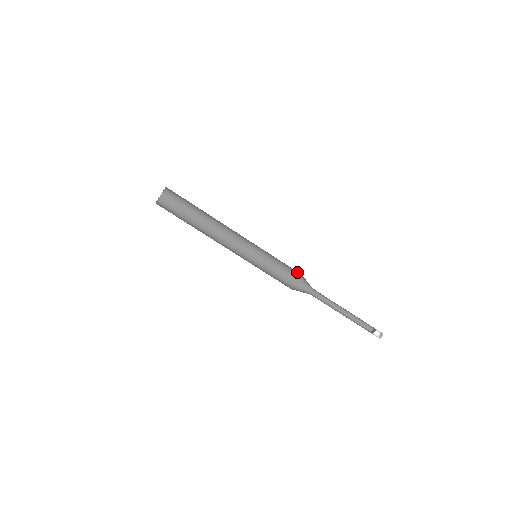
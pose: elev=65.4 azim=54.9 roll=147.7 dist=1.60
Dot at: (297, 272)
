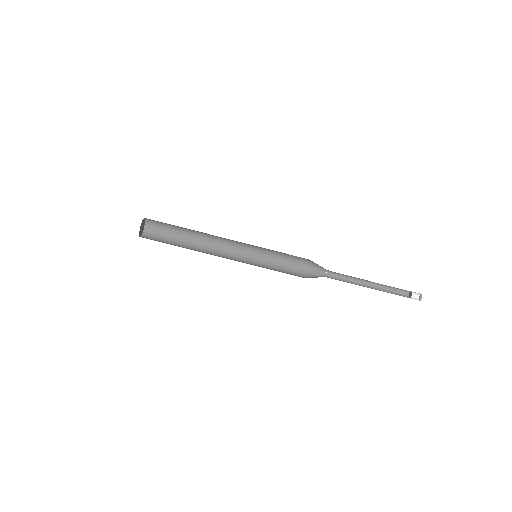
Dot at: (302, 266)
